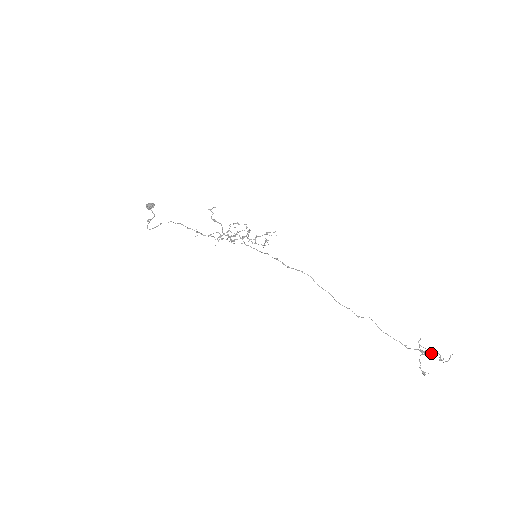
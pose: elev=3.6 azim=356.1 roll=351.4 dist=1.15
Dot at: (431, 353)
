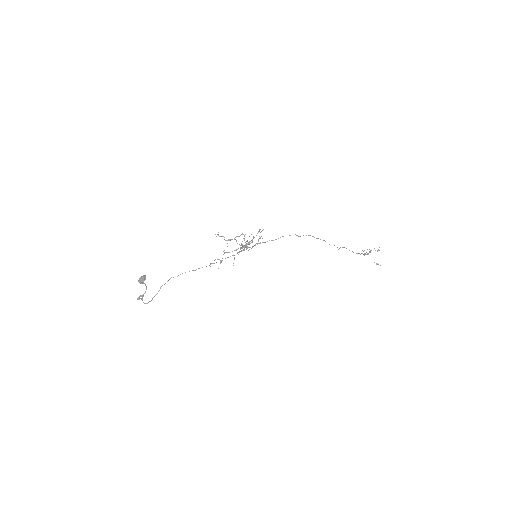
Dot at: (370, 252)
